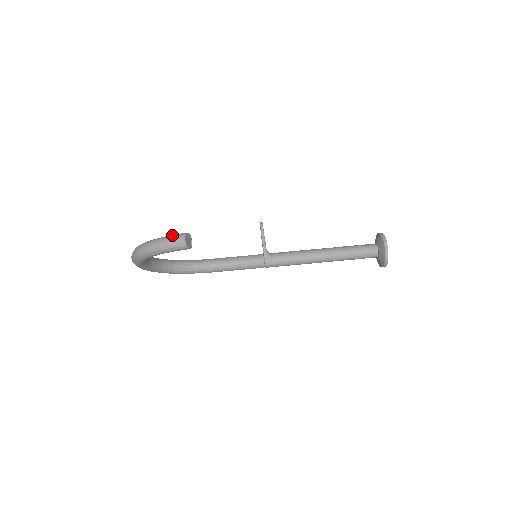
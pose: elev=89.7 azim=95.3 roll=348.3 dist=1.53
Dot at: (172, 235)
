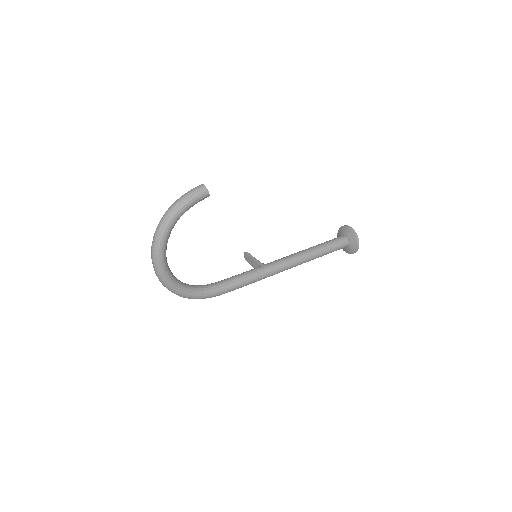
Dot at: occluded
